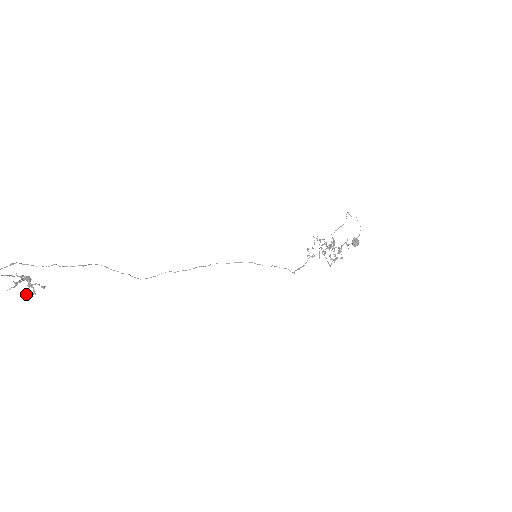
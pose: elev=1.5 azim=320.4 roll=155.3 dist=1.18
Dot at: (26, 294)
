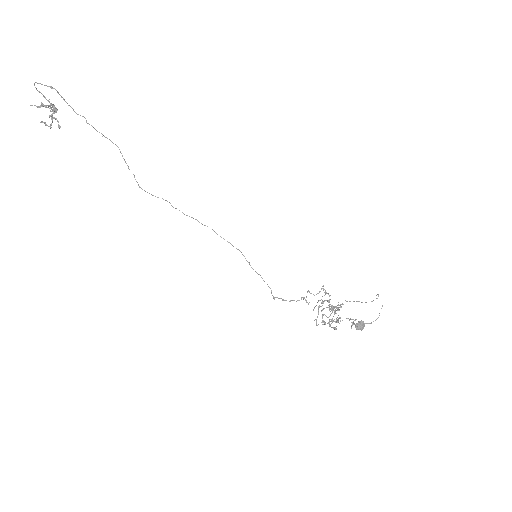
Dot at: occluded
